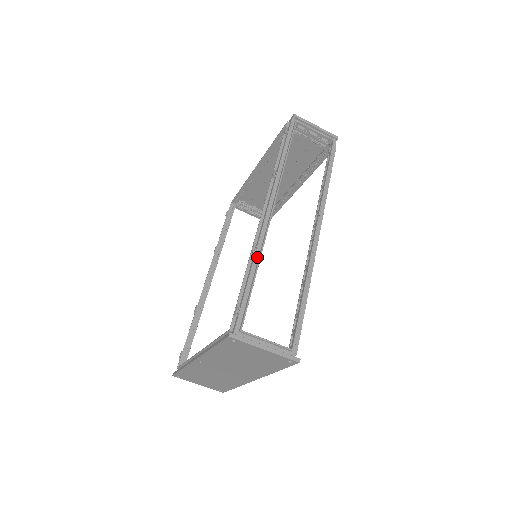
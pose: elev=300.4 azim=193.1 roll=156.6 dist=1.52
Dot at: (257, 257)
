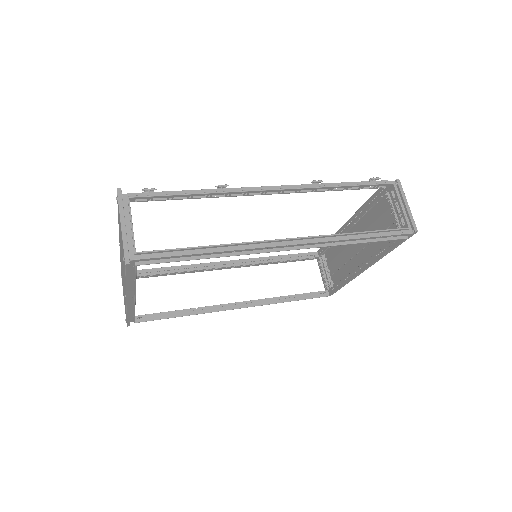
Dot at: (215, 192)
